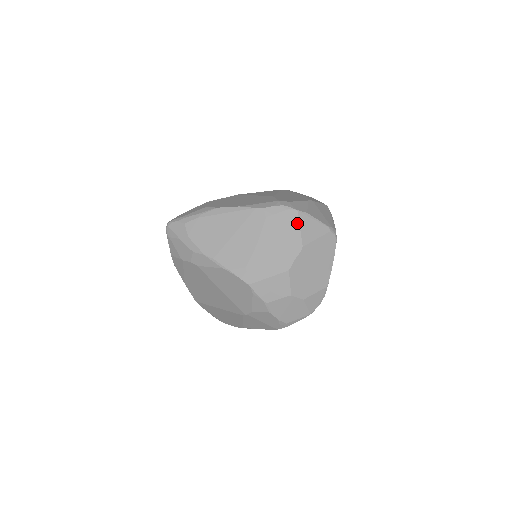
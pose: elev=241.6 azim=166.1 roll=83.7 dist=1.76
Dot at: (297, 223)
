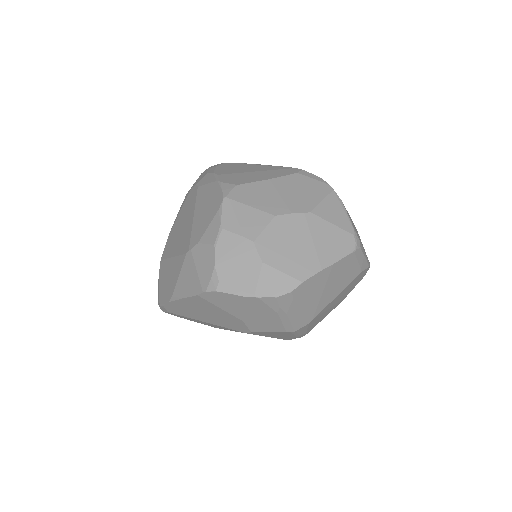
Dot at: (323, 195)
